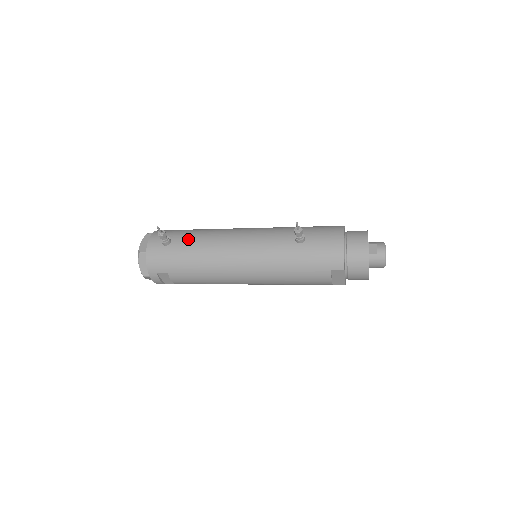
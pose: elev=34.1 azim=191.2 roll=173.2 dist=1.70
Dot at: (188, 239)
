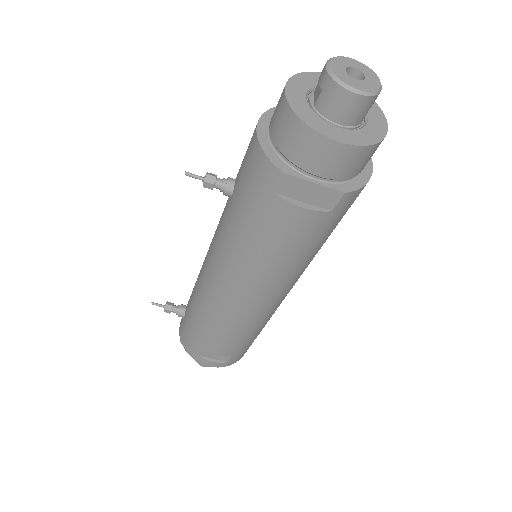
Dot at: (191, 294)
